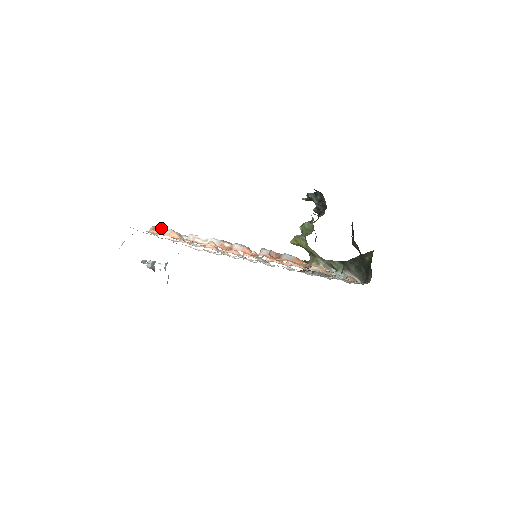
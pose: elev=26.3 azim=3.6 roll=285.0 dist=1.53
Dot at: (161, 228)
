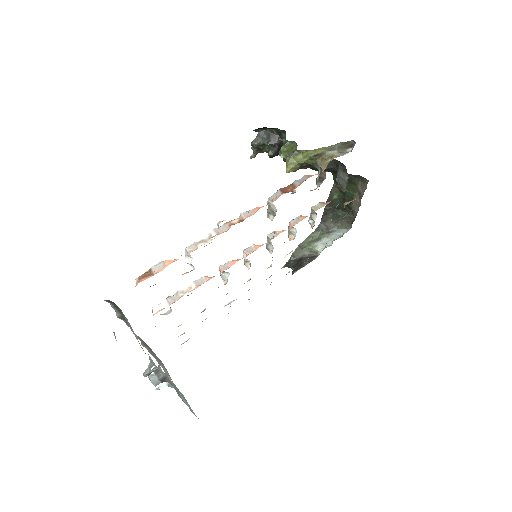
Dot at: (148, 270)
